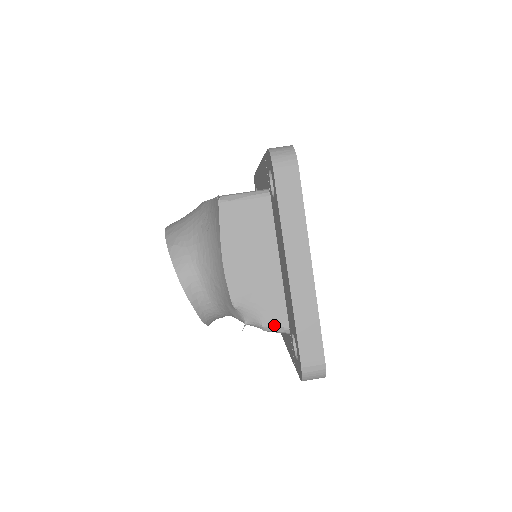
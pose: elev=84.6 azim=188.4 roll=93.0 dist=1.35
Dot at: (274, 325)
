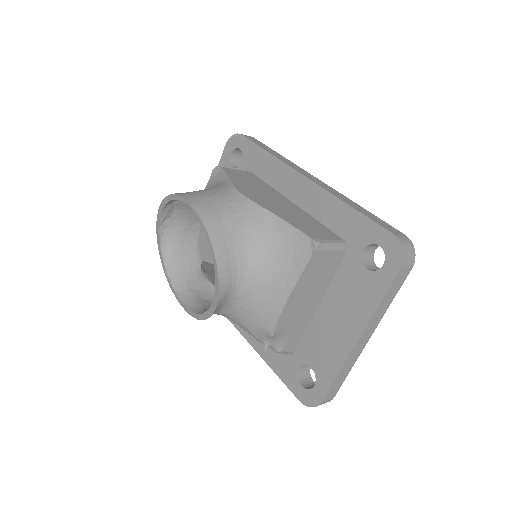
Dot at: (287, 350)
